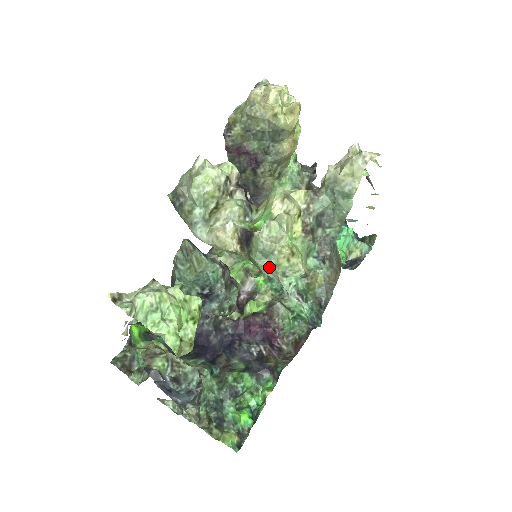
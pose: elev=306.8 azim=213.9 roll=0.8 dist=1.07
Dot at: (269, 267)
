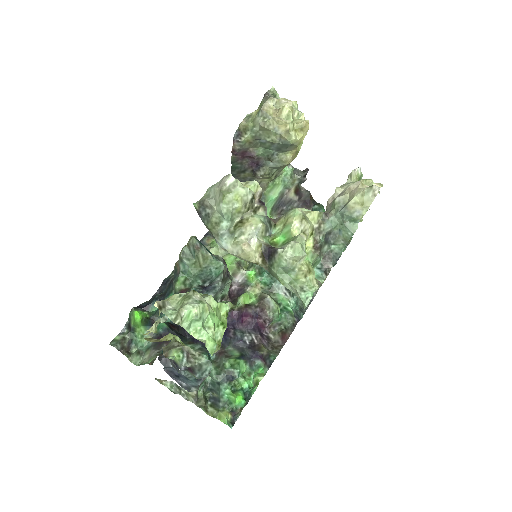
Dot at: (288, 281)
